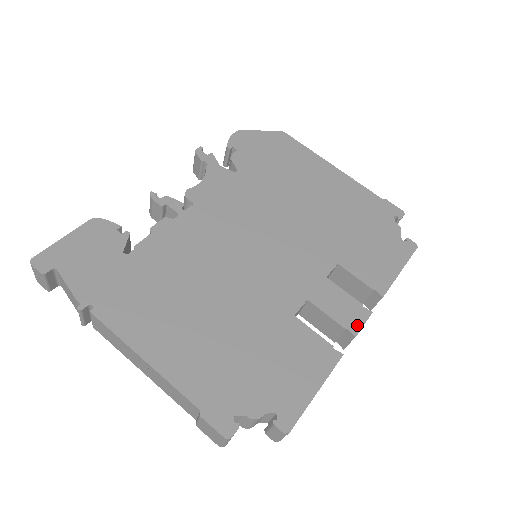
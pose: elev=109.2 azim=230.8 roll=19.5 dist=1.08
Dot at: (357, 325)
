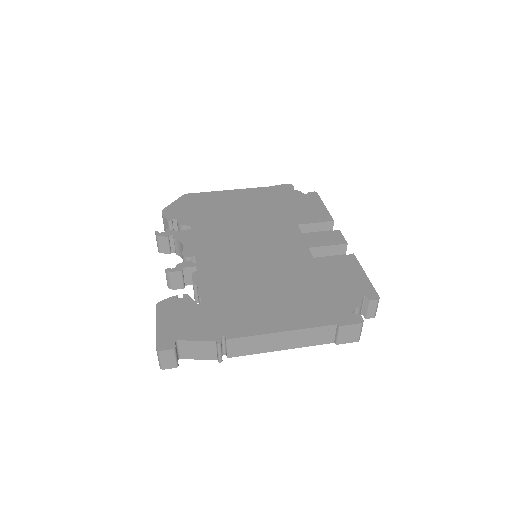
Dot at: (341, 239)
